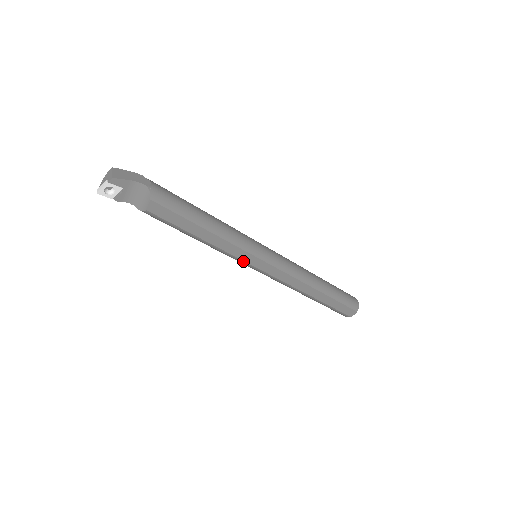
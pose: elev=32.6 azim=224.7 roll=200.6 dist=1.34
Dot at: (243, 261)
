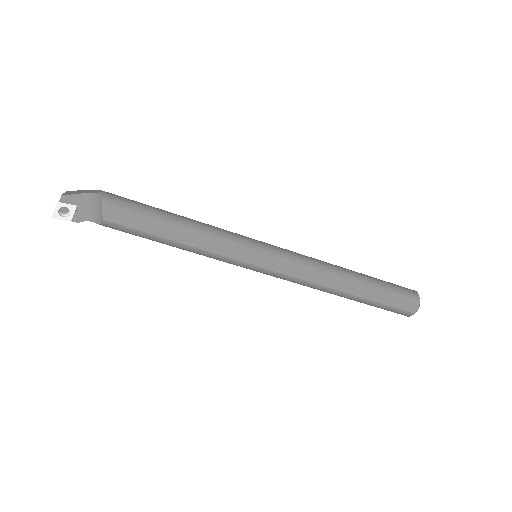
Dot at: (238, 261)
